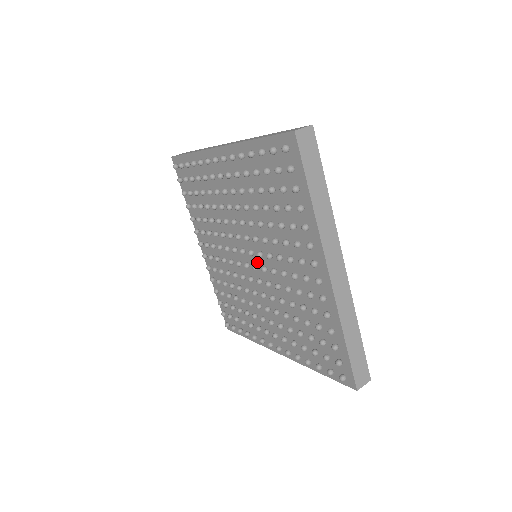
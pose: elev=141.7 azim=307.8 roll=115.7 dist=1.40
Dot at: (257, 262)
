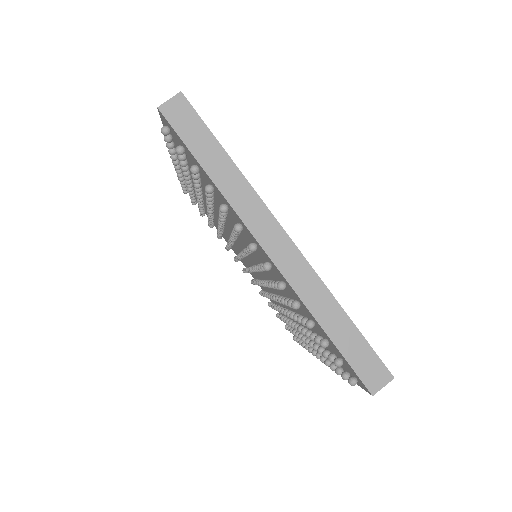
Dot at: occluded
